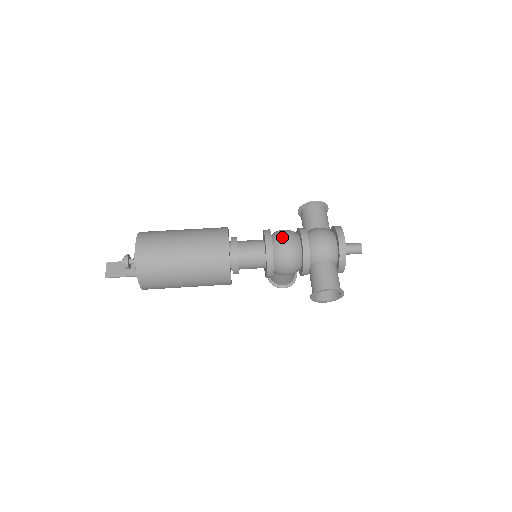
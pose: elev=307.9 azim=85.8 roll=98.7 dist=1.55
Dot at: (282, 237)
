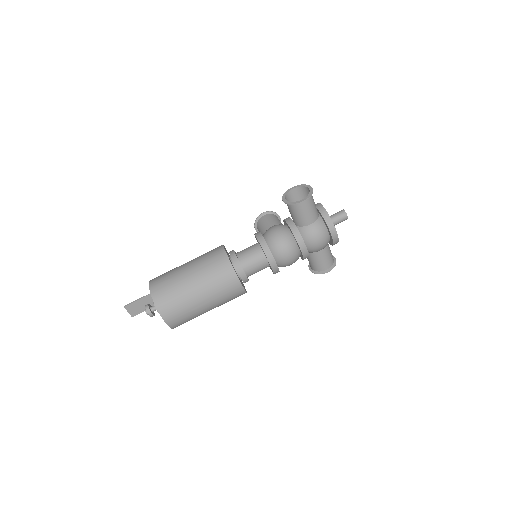
Dot at: (283, 255)
